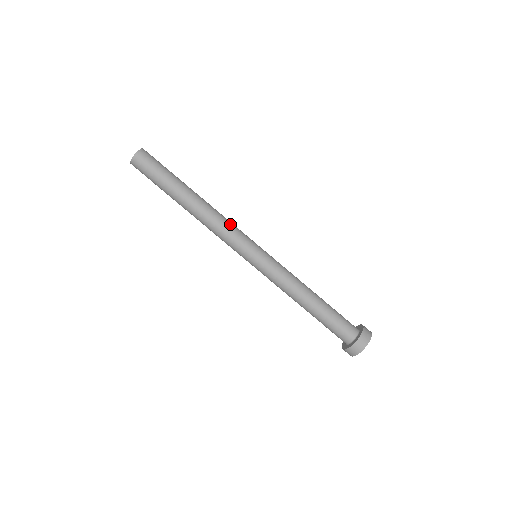
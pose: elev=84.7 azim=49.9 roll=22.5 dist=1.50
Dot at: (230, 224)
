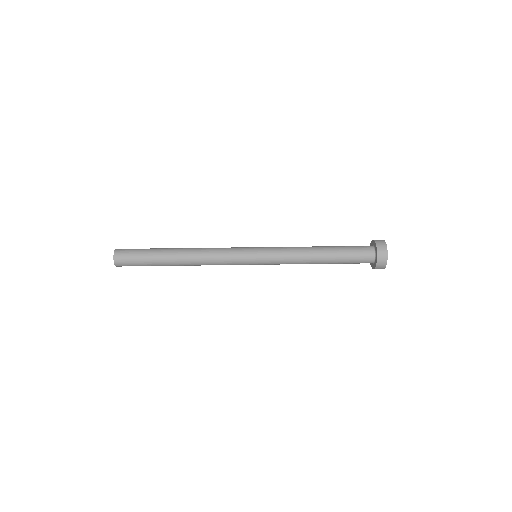
Dot at: (219, 248)
